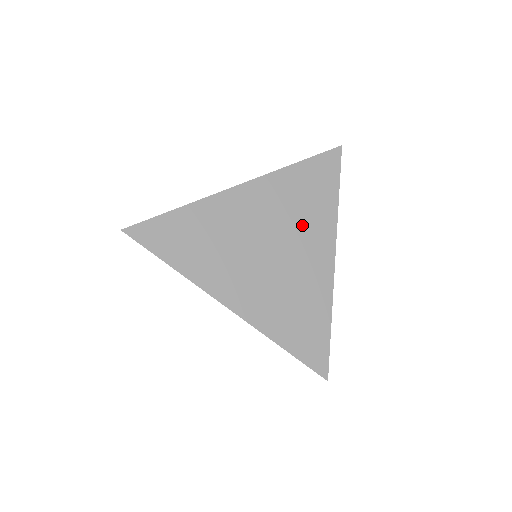
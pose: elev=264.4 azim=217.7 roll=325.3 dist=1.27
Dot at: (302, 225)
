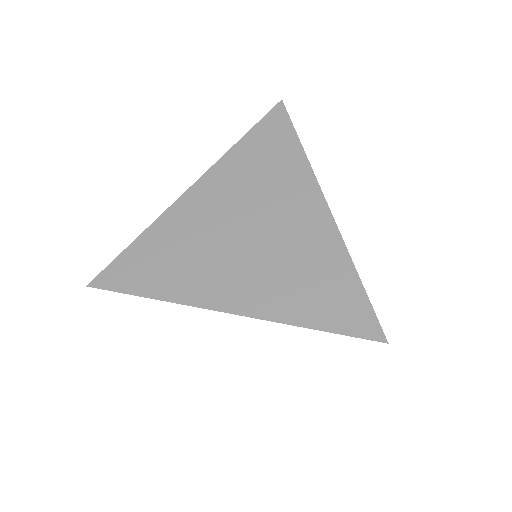
Dot at: (272, 191)
